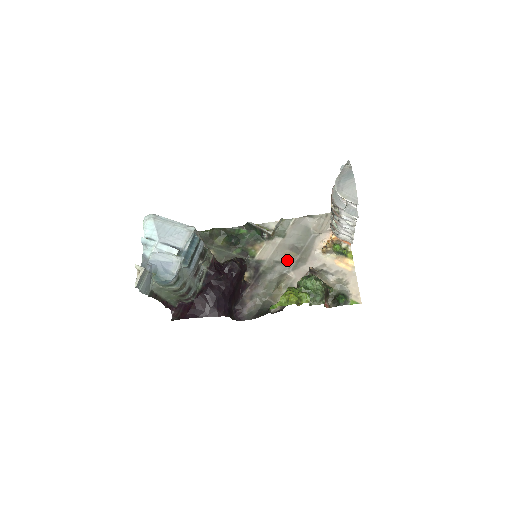
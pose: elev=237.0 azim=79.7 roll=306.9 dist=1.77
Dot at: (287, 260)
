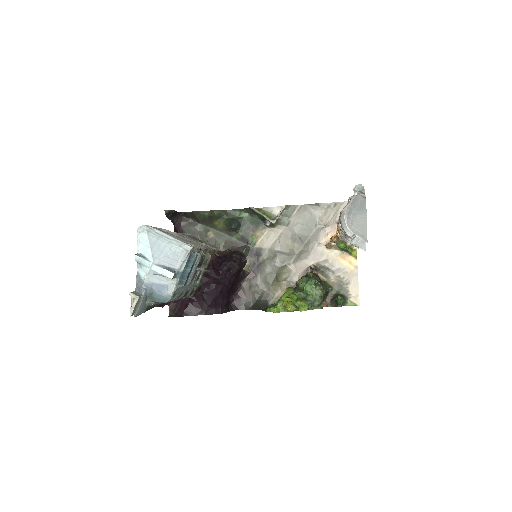
Dot at: (289, 251)
